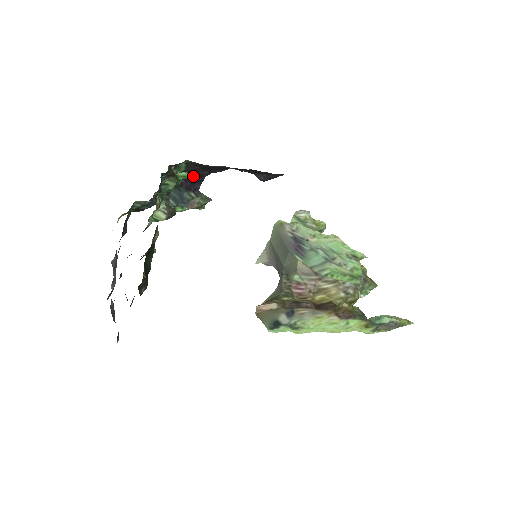
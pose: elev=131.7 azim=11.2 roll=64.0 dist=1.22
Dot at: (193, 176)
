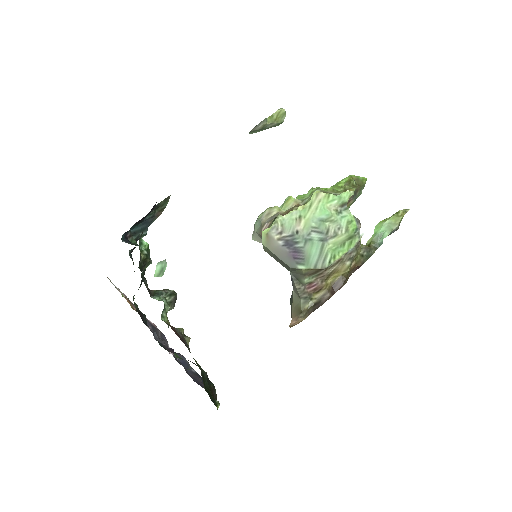
Dot at: occluded
